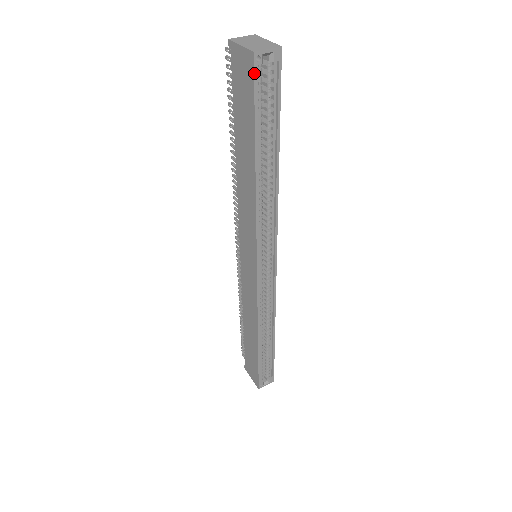
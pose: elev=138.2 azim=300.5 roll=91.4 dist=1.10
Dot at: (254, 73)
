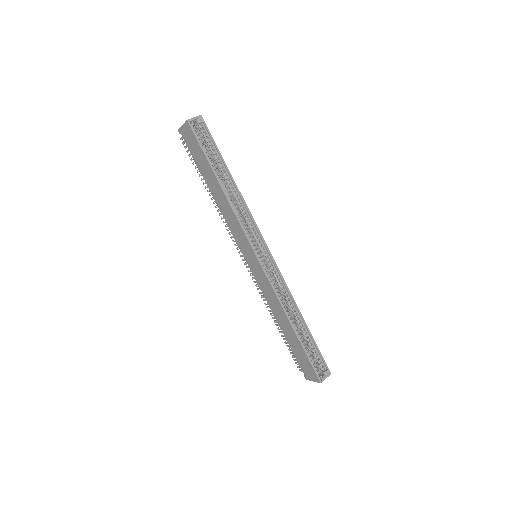
Dot at: (192, 130)
